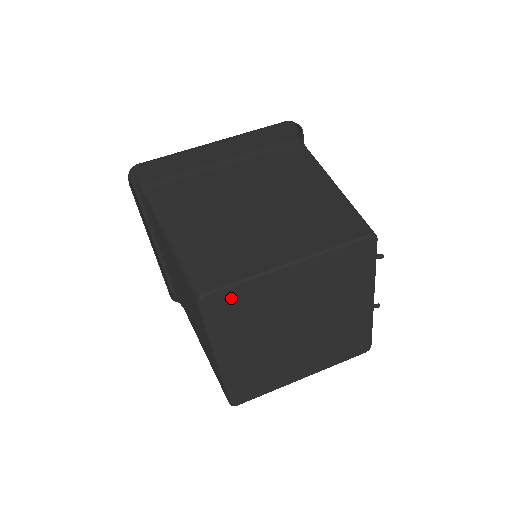
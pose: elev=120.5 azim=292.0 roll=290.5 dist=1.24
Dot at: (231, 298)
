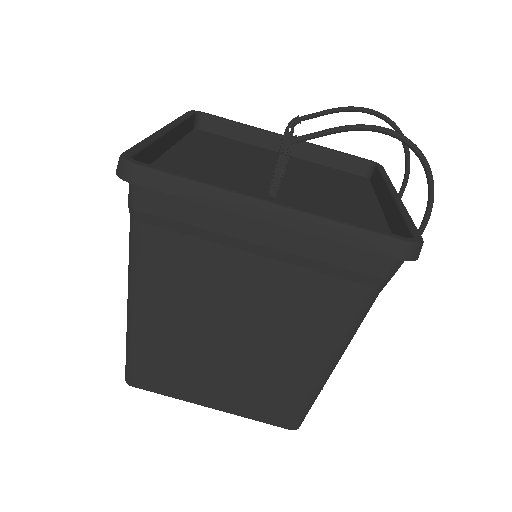
Dot at: occluded
